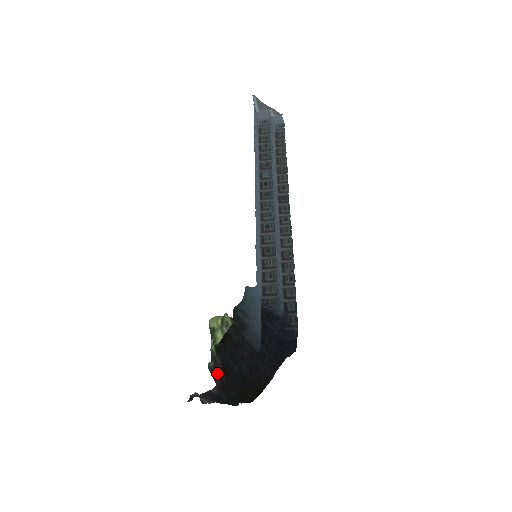
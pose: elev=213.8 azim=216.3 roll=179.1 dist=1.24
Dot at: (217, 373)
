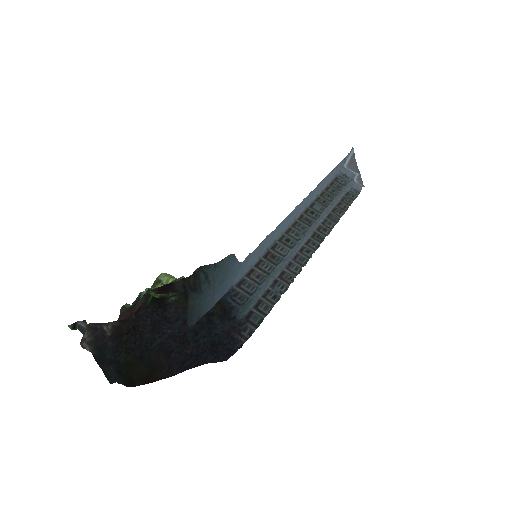
Dot at: (127, 315)
